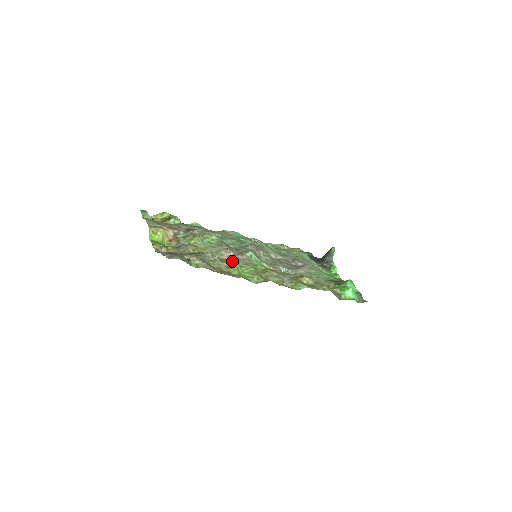
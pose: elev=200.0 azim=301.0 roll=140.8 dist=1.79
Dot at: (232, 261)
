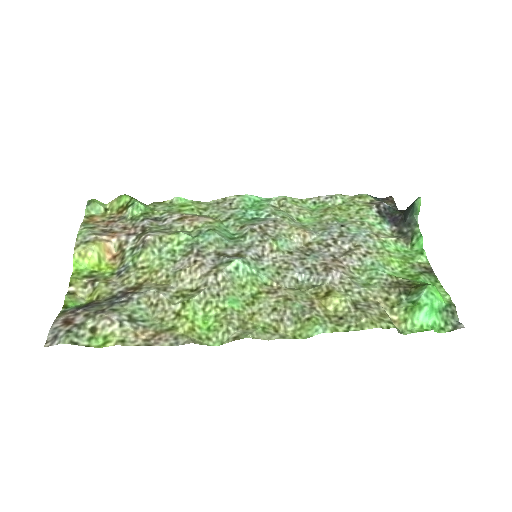
Dot at: (191, 295)
